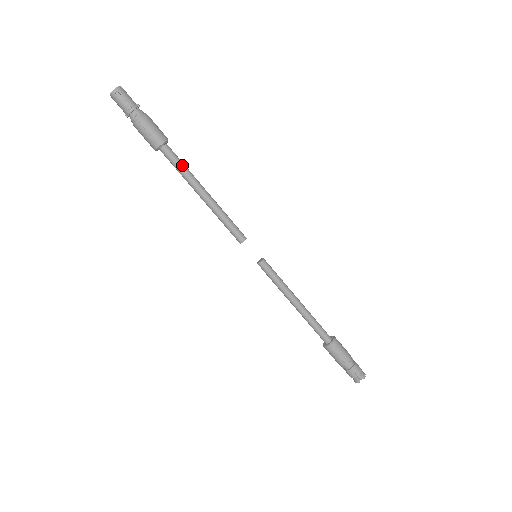
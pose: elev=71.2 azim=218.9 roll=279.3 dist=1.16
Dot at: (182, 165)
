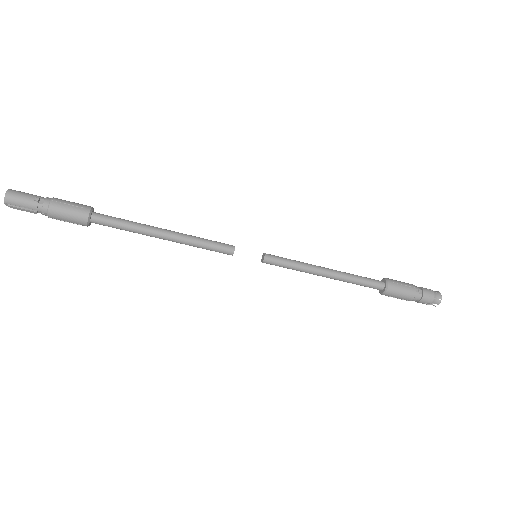
Dot at: (122, 226)
